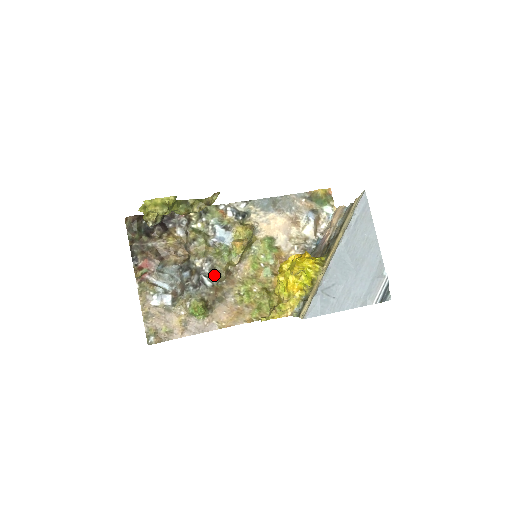
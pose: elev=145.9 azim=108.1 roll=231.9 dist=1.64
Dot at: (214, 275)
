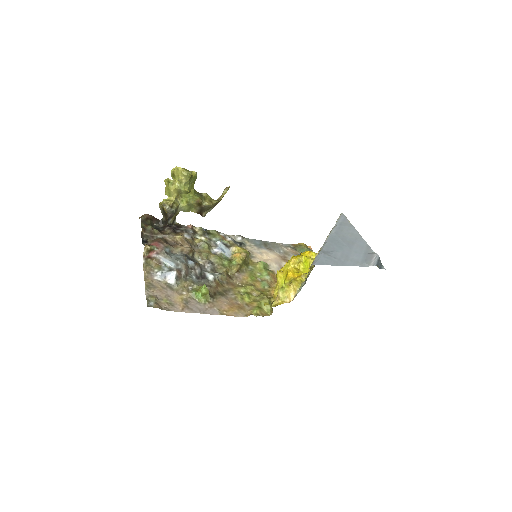
Dot at: (216, 273)
